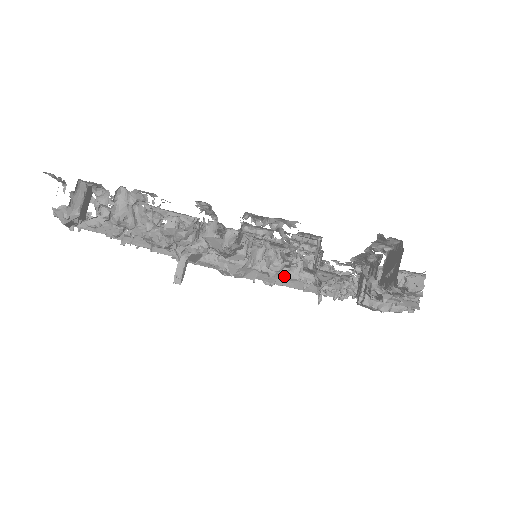
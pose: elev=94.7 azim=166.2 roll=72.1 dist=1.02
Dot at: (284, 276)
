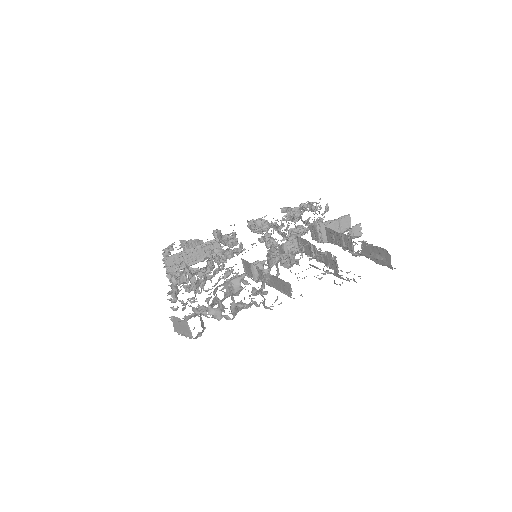
Dot at: occluded
